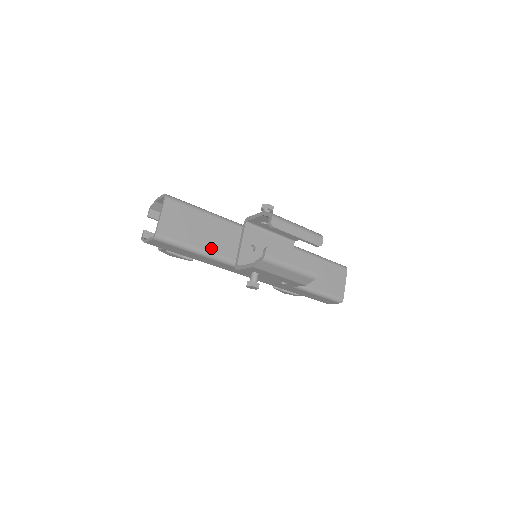
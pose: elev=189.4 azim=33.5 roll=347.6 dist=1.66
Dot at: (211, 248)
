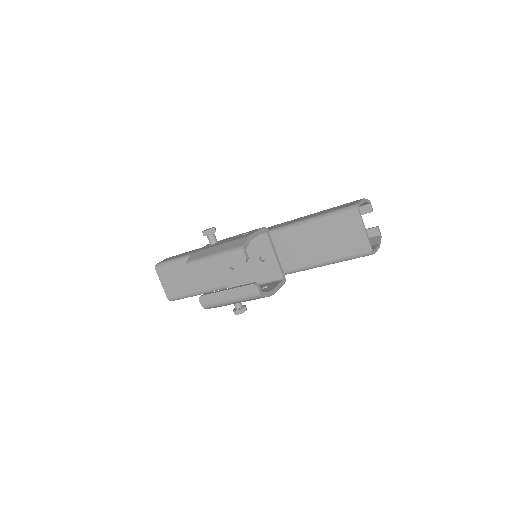
Dot at: (205, 286)
